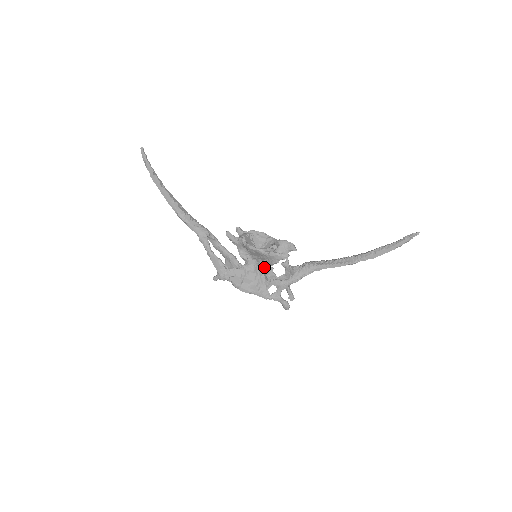
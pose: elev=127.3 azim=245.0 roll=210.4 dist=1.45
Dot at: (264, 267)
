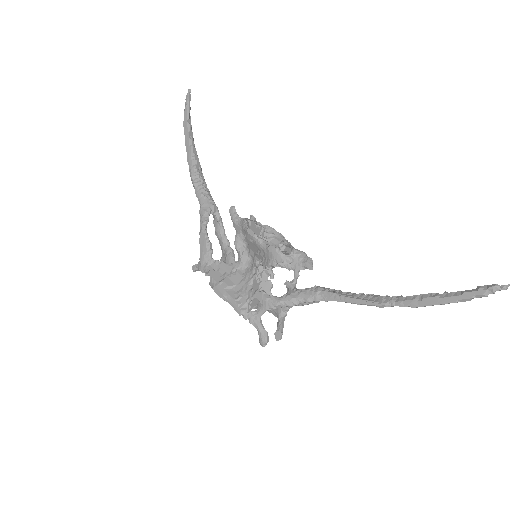
Dot at: (261, 277)
